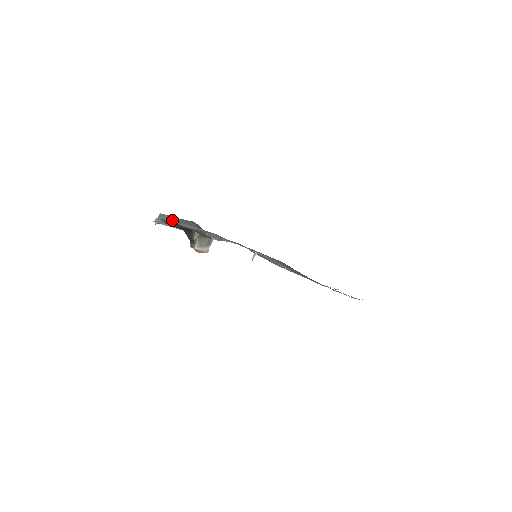
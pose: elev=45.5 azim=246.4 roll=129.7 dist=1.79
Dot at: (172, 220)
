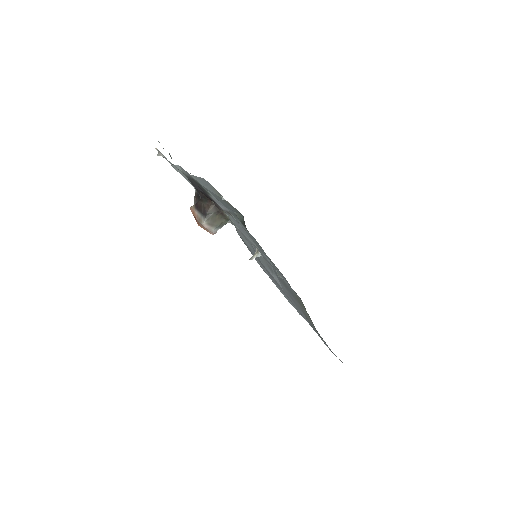
Dot at: (209, 190)
